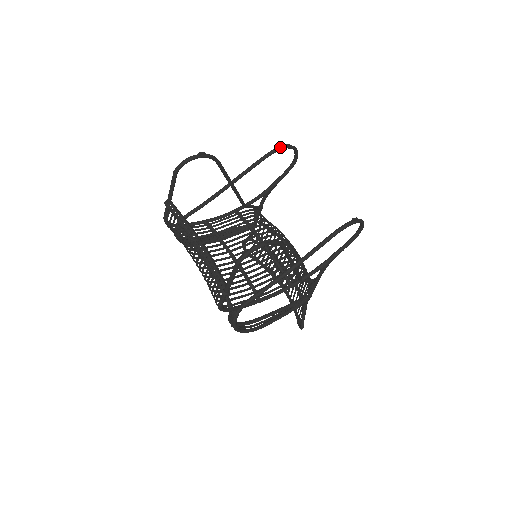
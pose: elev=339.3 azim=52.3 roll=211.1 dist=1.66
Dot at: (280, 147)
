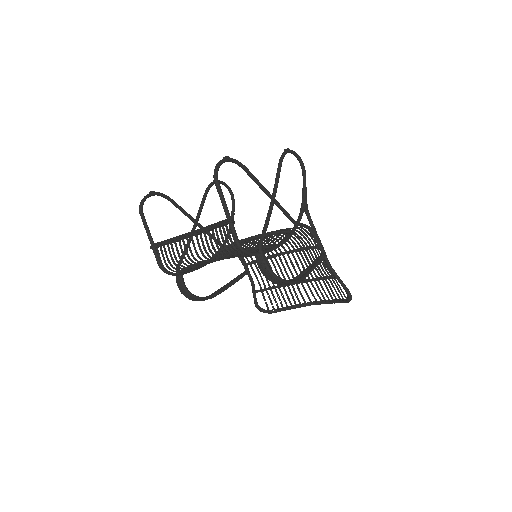
Dot at: (211, 183)
